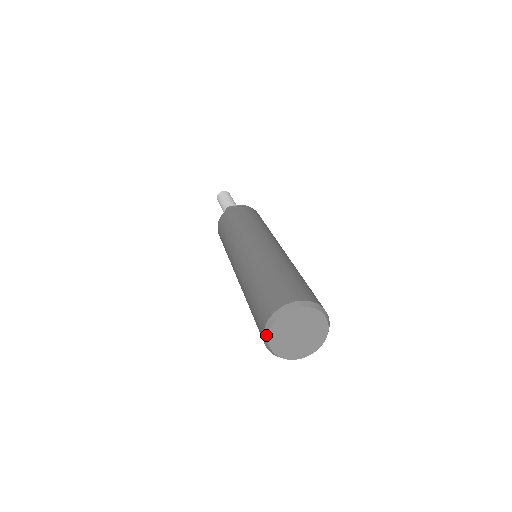
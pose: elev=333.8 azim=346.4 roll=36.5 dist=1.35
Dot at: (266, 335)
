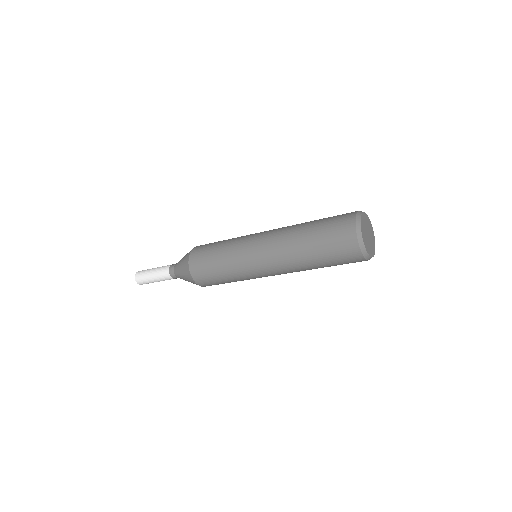
Dot at: (360, 214)
